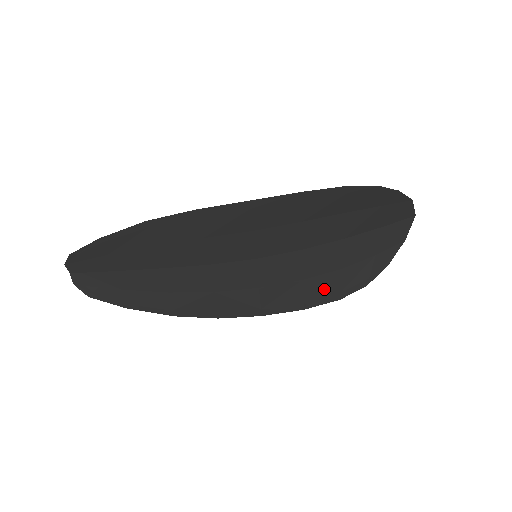
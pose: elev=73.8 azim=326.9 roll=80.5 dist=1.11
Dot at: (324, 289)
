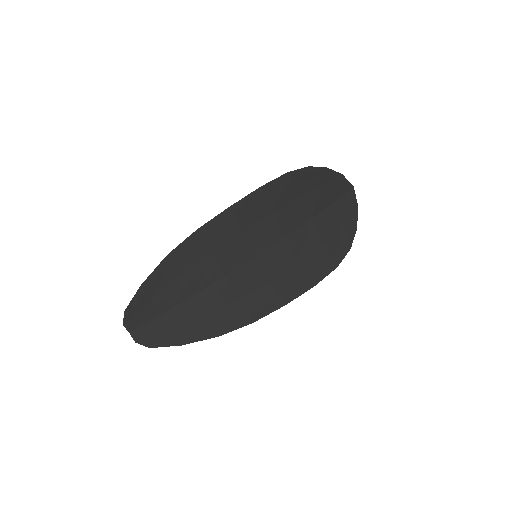
Dot at: (320, 263)
